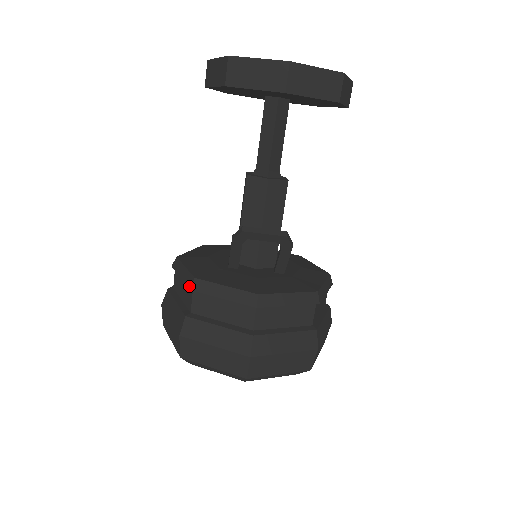
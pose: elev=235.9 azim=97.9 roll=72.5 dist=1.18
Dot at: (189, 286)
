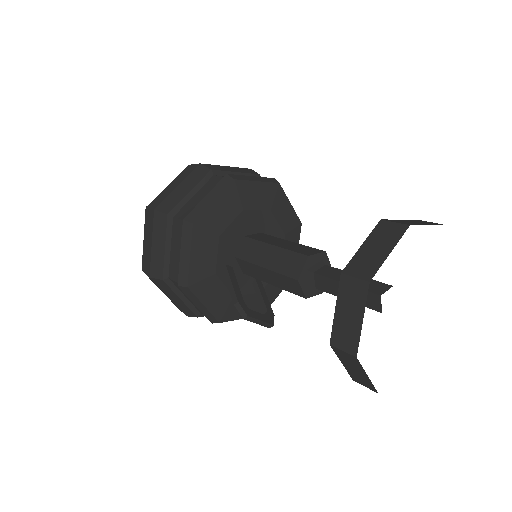
Dot at: (179, 283)
